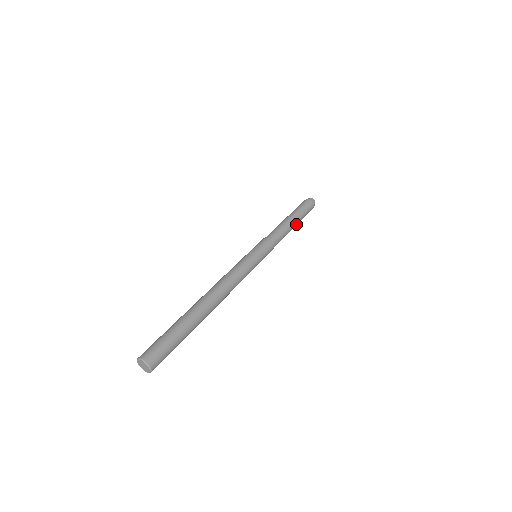
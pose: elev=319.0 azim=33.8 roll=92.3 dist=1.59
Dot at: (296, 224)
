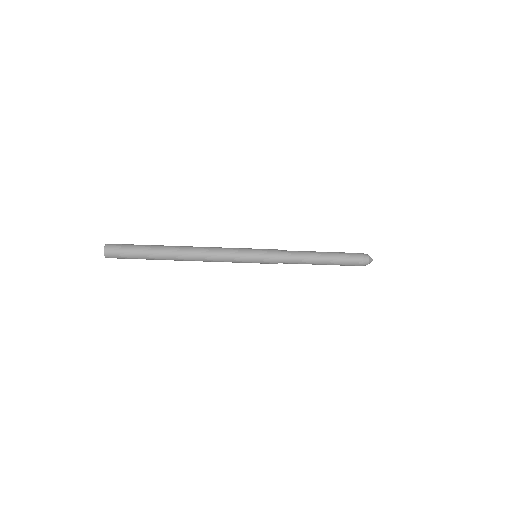
Dot at: (323, 264)
